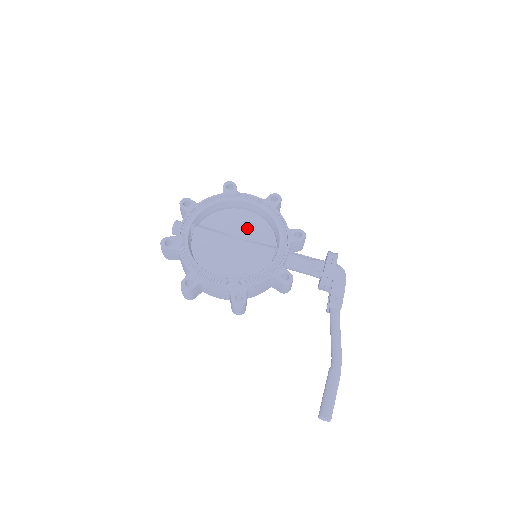
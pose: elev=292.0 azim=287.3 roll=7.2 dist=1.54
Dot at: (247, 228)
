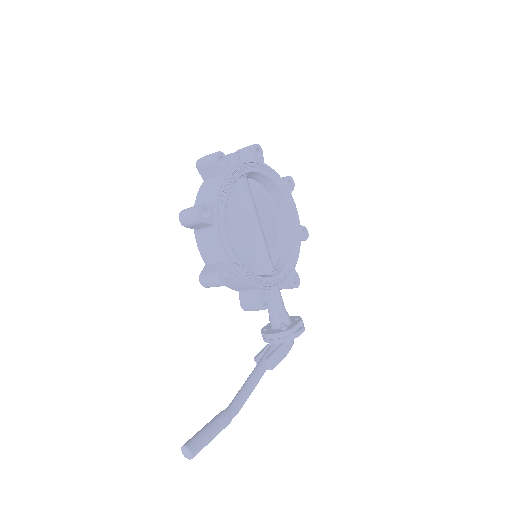
Dot at: (271, 228)
